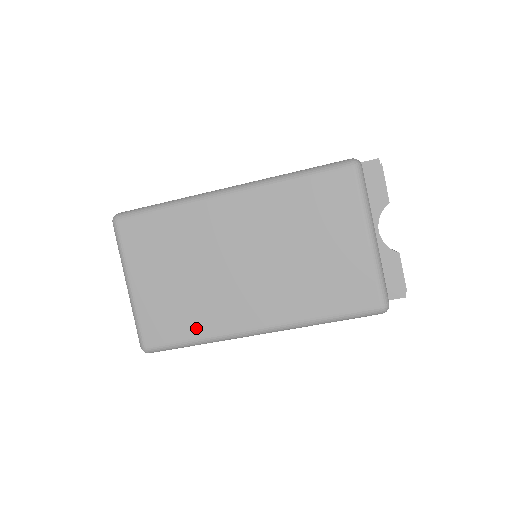
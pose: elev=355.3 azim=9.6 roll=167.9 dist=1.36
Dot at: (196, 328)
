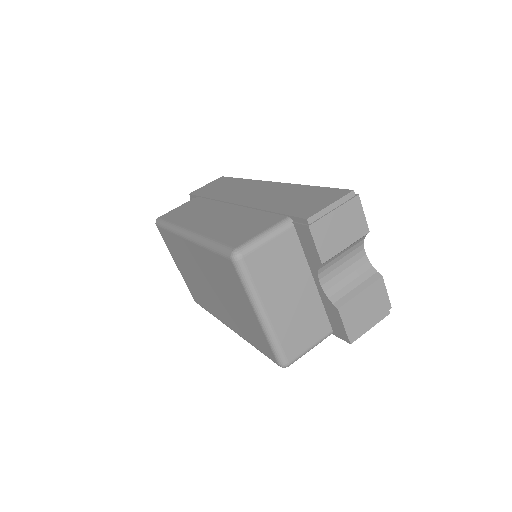
Dot at: (207, 307)
